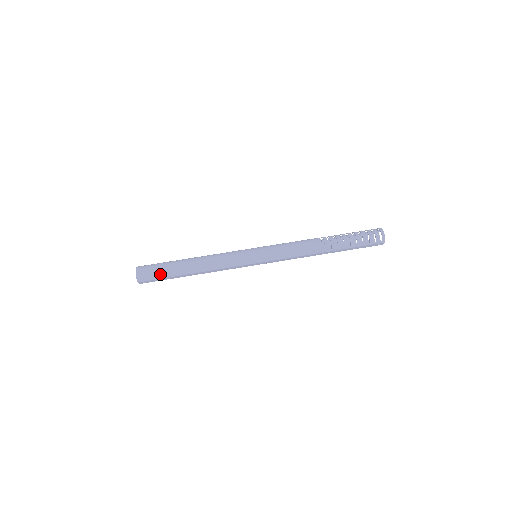
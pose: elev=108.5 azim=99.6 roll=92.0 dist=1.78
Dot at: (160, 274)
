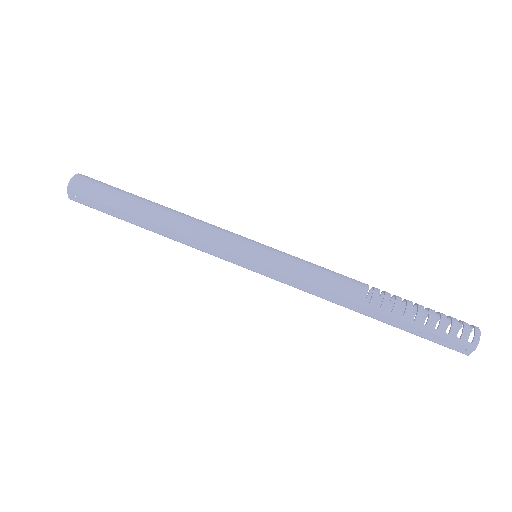
Dot at: (104, 195)
